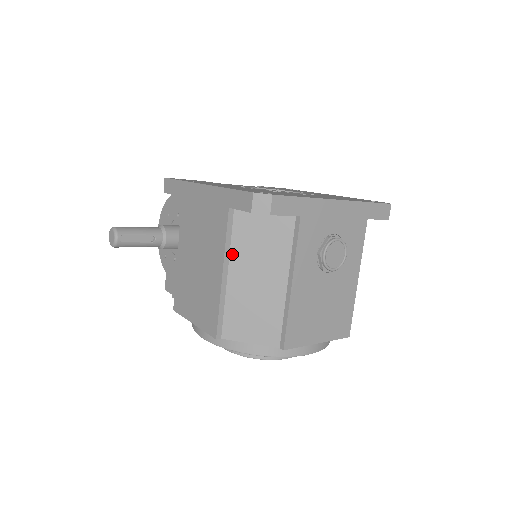
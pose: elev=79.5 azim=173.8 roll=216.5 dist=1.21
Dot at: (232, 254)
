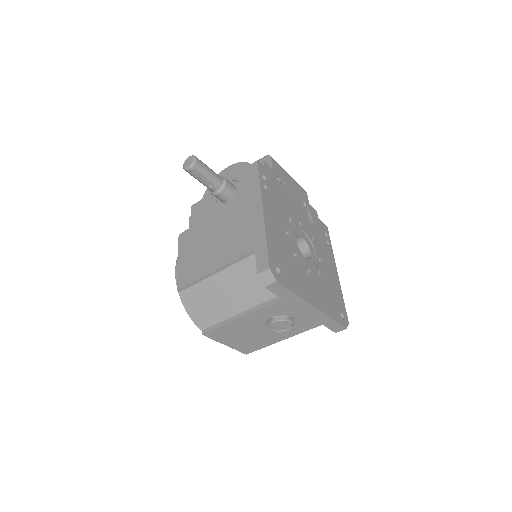
Dot at: (231, 268)
